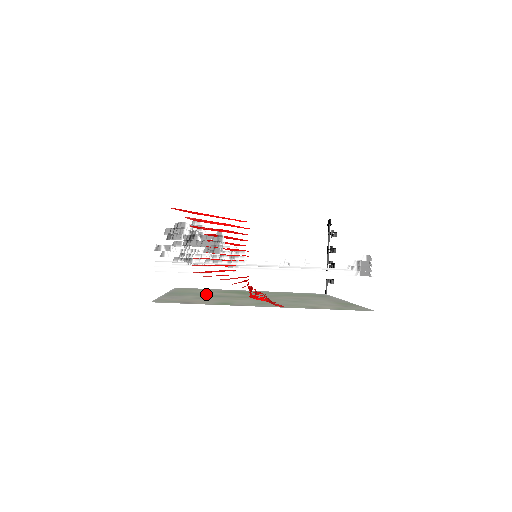
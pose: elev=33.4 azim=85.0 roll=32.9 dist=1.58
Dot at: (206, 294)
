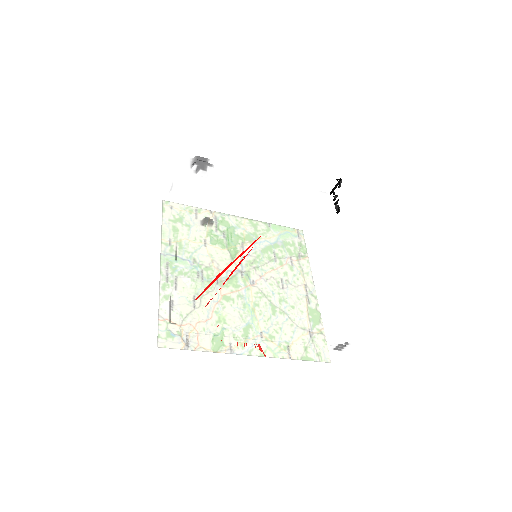
Dot at: occluded
